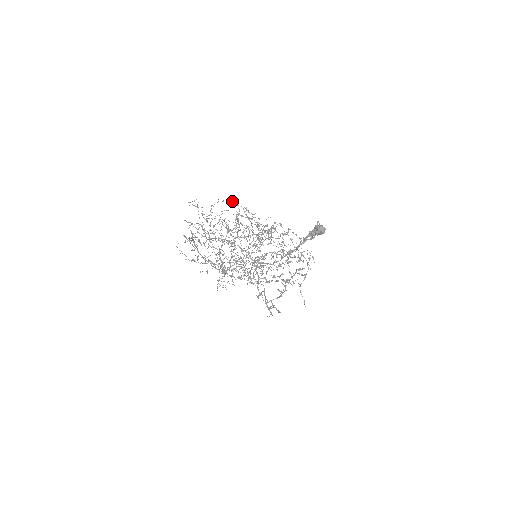
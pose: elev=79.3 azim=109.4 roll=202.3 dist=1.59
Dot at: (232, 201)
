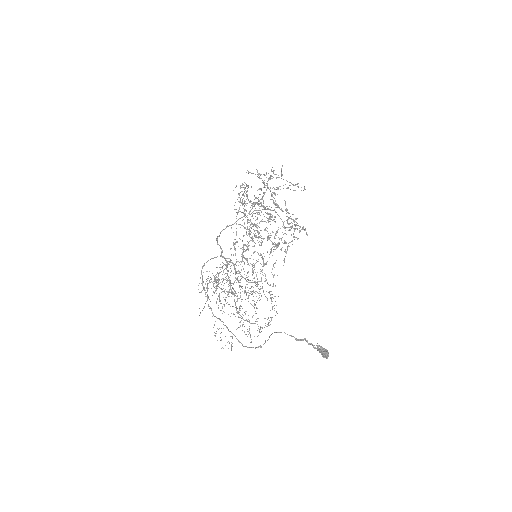
Dot at: occluded
